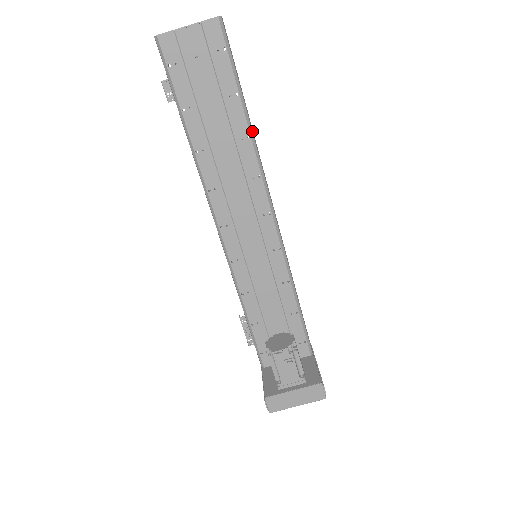
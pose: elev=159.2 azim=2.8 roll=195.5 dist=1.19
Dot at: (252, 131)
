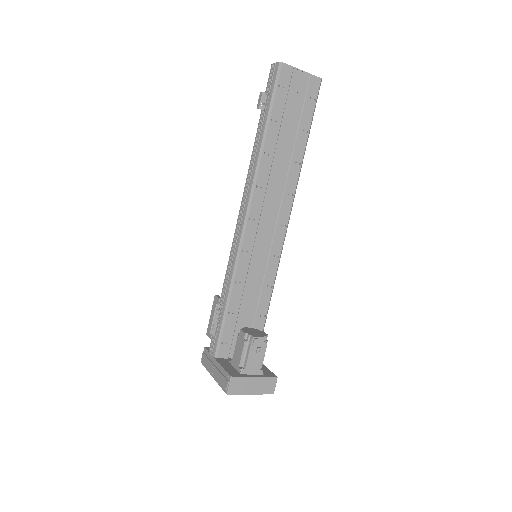
Dot at: (302, 162)
